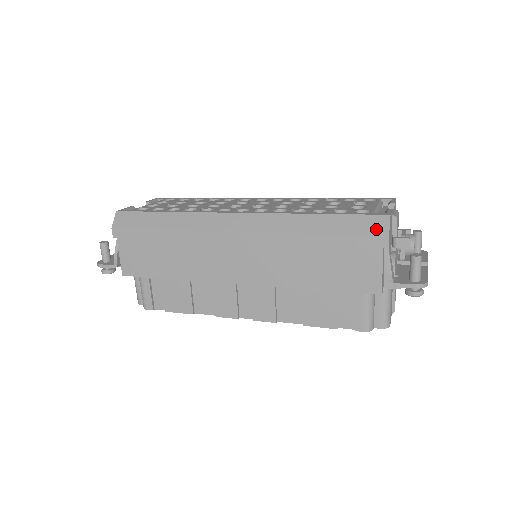
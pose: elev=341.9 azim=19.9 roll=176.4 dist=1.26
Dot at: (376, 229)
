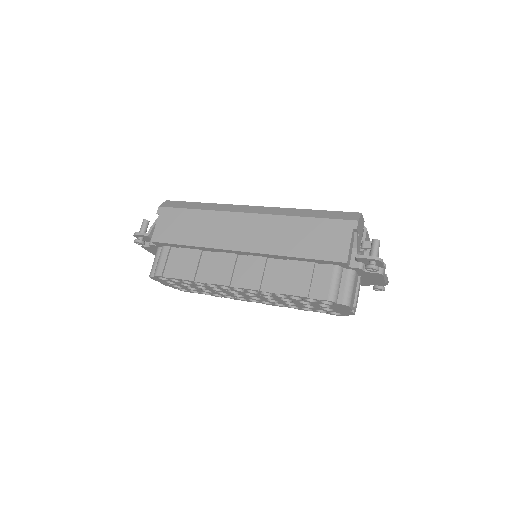
Dot at: (350, 217)
